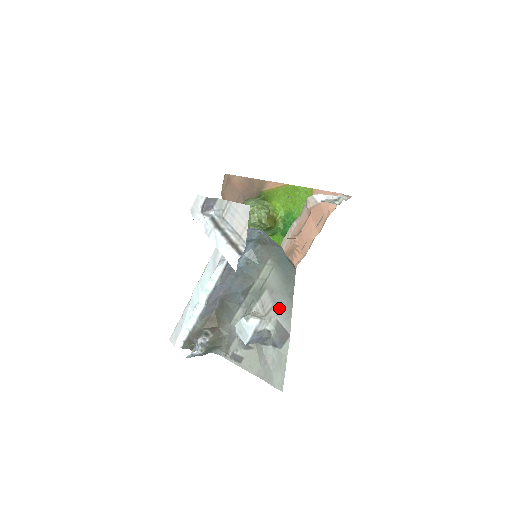
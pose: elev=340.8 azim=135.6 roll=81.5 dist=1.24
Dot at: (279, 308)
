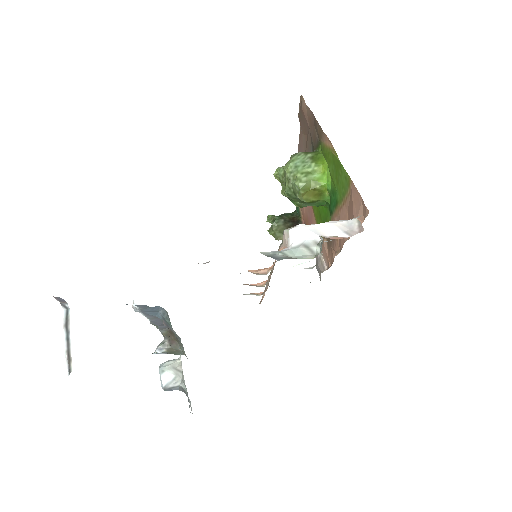
Dot at: occluded
